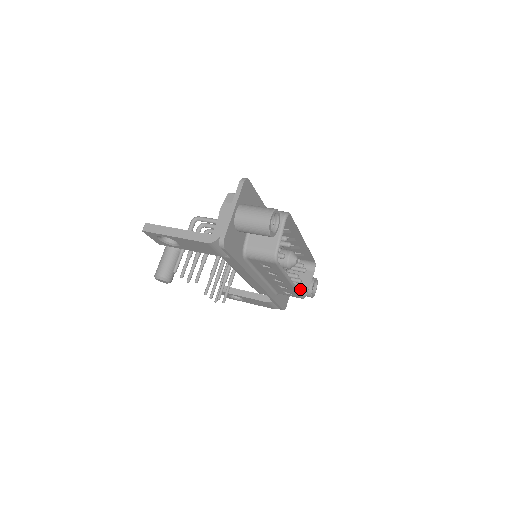
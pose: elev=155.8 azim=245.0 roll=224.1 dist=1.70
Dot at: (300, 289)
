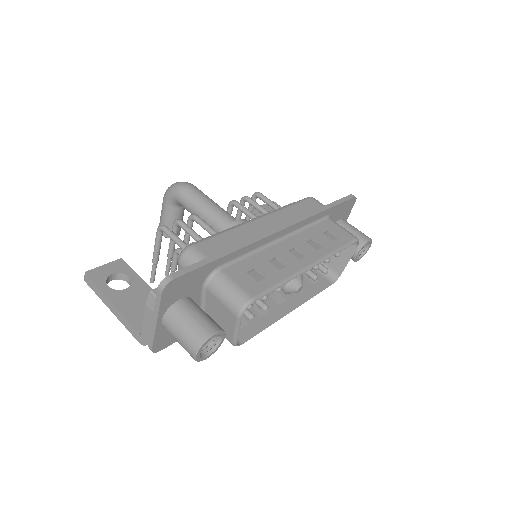
Dot at: (334, 265)
